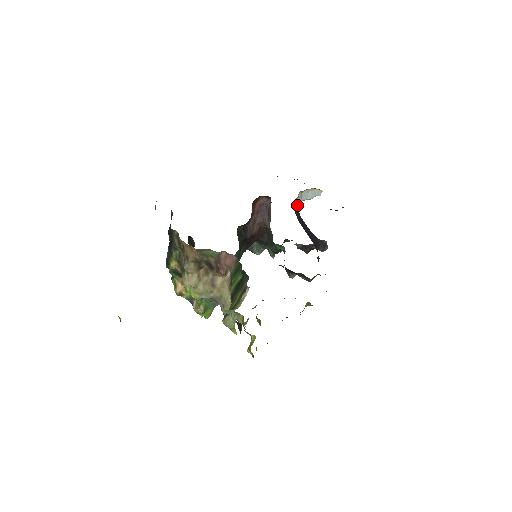
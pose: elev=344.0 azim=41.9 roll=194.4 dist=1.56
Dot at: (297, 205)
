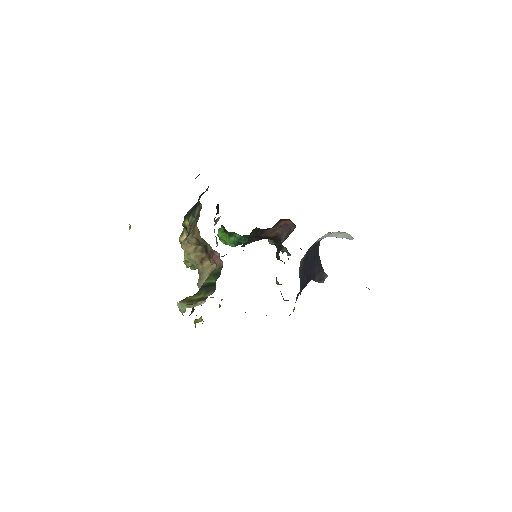
Dot at: occluded
